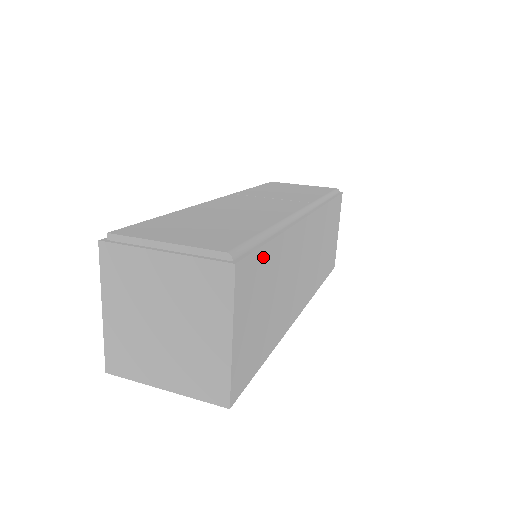
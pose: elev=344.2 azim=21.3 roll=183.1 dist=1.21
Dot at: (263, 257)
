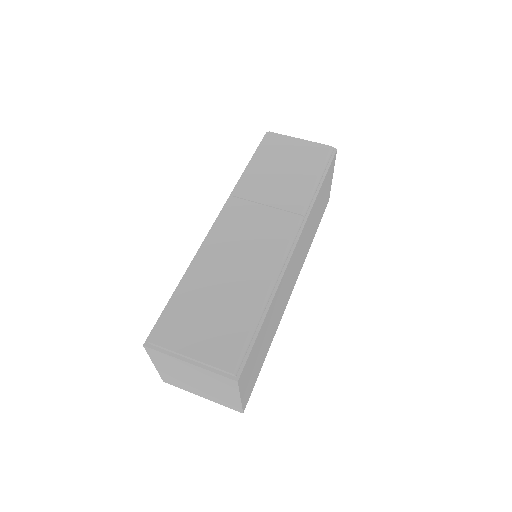
Dot at: (257, 340)
